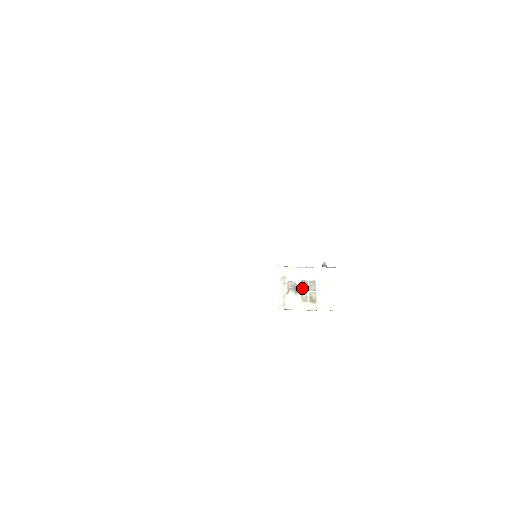
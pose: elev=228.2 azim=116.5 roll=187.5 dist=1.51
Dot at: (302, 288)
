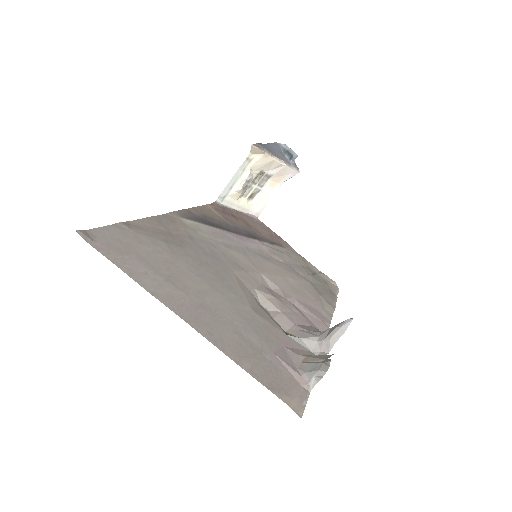
Dot at: (254, 180)
